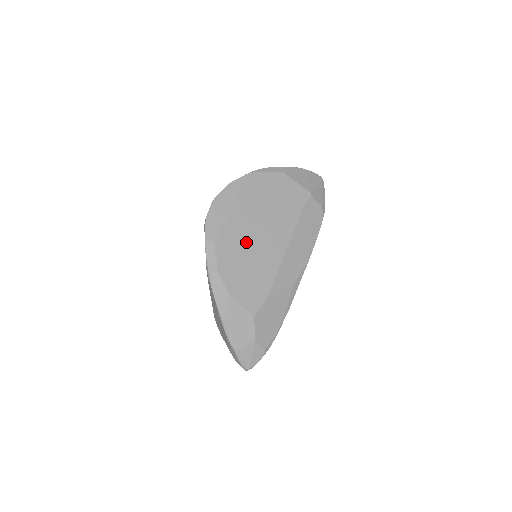
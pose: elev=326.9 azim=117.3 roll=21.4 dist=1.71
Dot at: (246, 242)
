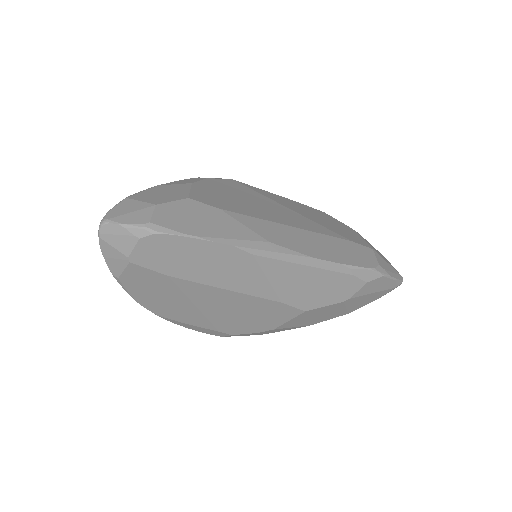
Dot at: (260, 198)
